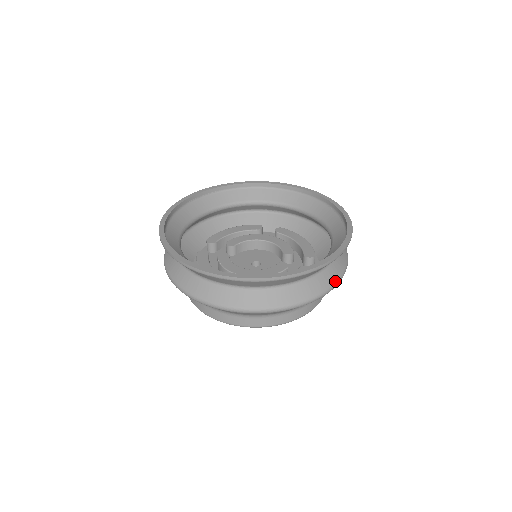
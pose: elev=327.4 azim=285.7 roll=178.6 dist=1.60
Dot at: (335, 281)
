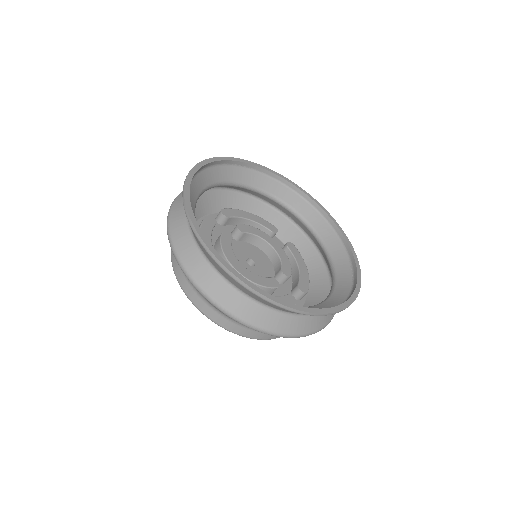
Dot at: (311, 331)
